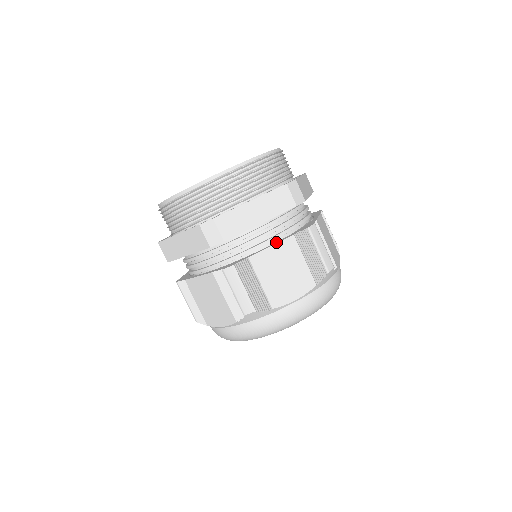
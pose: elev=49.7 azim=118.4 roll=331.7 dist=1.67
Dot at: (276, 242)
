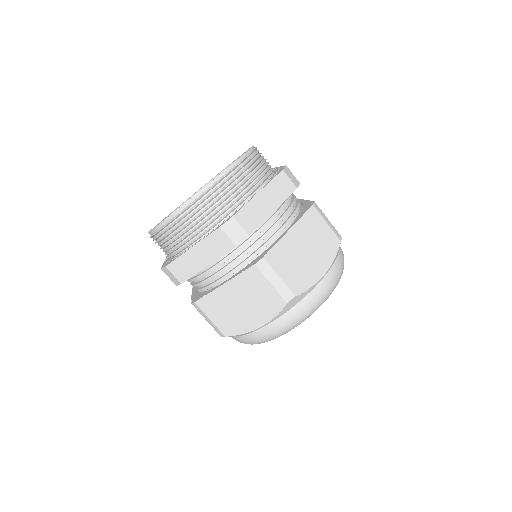
Dot at: (290, 226)
